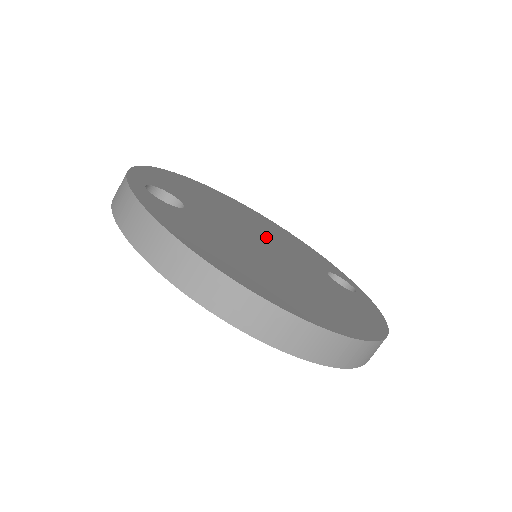
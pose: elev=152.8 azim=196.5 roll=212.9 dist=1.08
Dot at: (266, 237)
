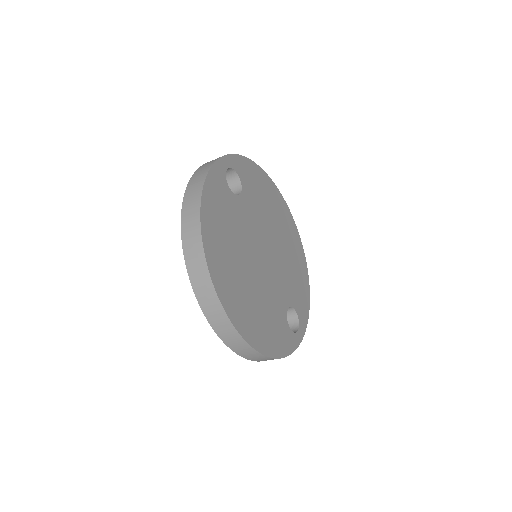
Dot at: (276, 254)
